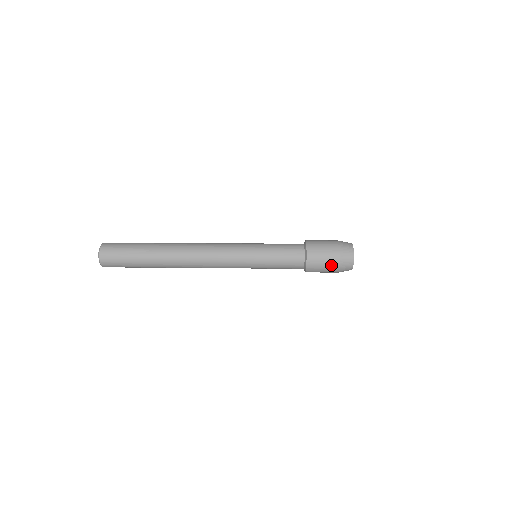
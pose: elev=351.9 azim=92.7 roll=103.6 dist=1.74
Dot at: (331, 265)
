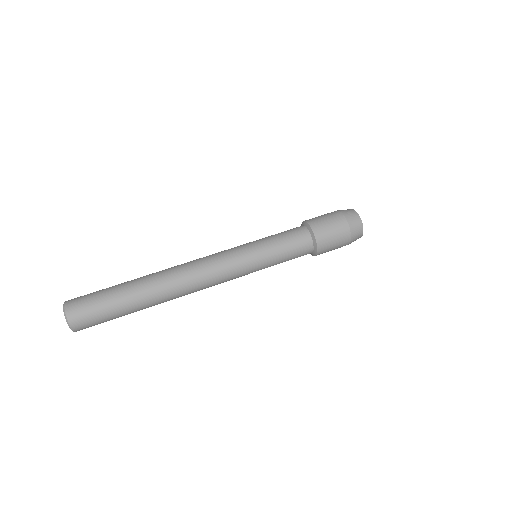
Dot at: occluded
